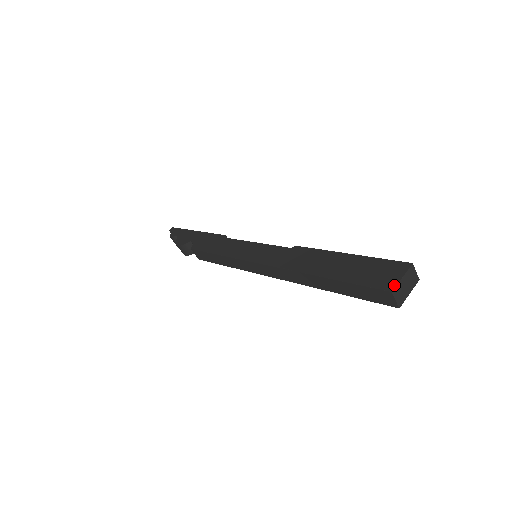
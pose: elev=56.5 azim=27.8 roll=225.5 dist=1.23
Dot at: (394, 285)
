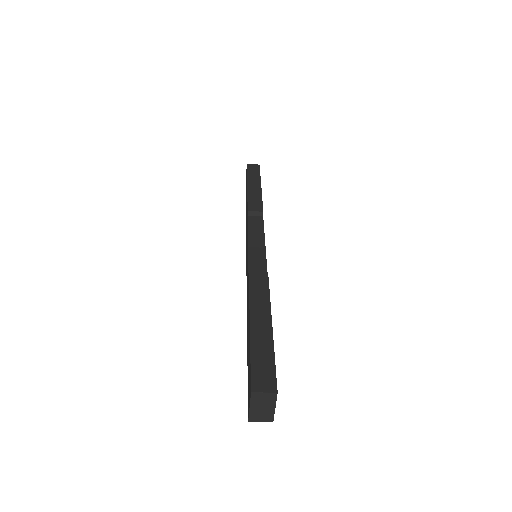
Dot at: (248, 413)
